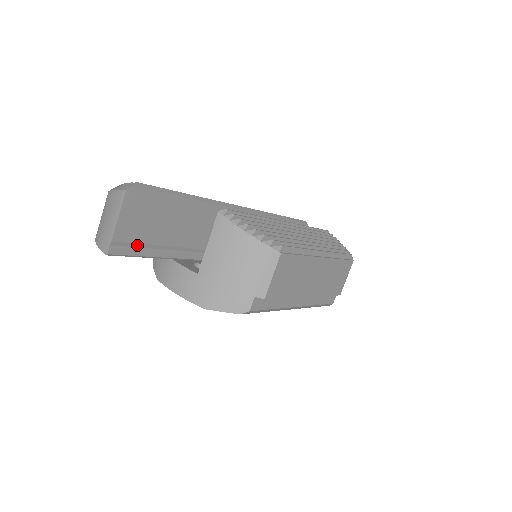
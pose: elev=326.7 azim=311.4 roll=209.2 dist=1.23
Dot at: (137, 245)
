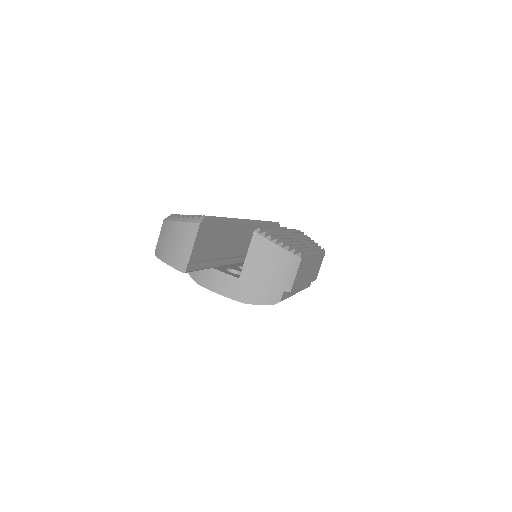
Dot at: (199, 262)
